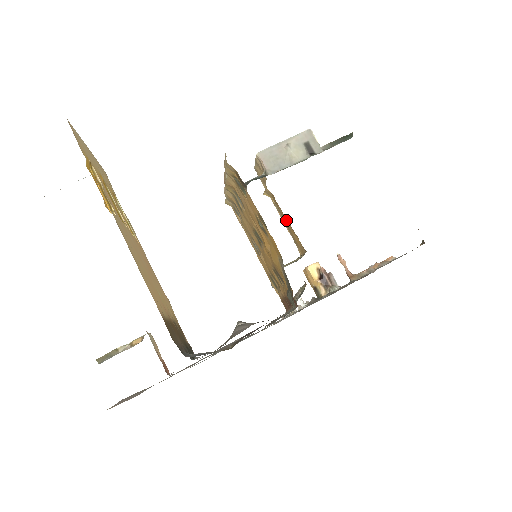
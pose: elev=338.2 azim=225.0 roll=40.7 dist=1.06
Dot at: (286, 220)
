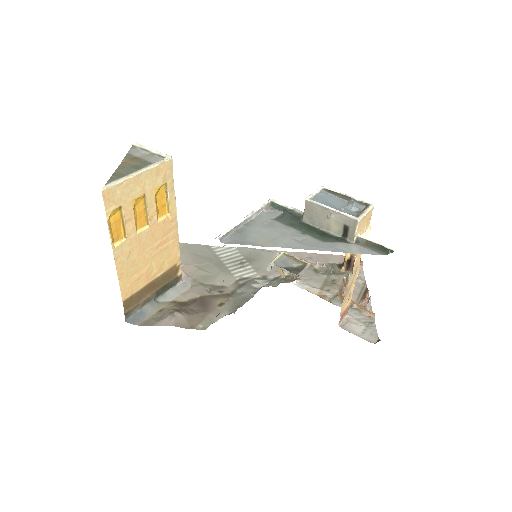
Dot at: occluded
